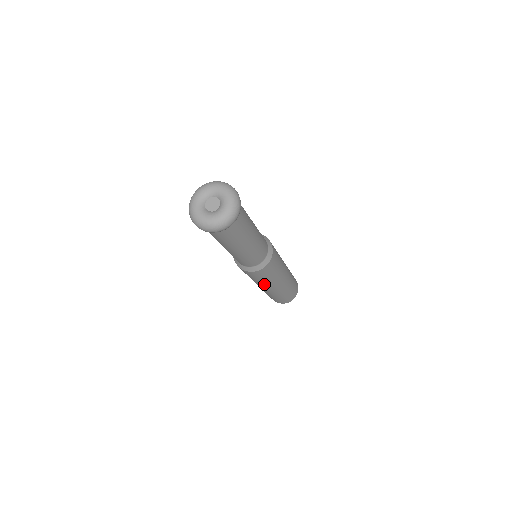
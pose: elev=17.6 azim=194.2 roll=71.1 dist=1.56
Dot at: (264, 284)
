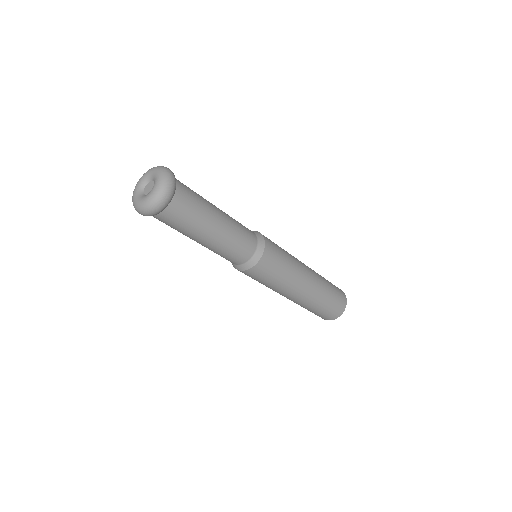
Dot at: (292, 280)
